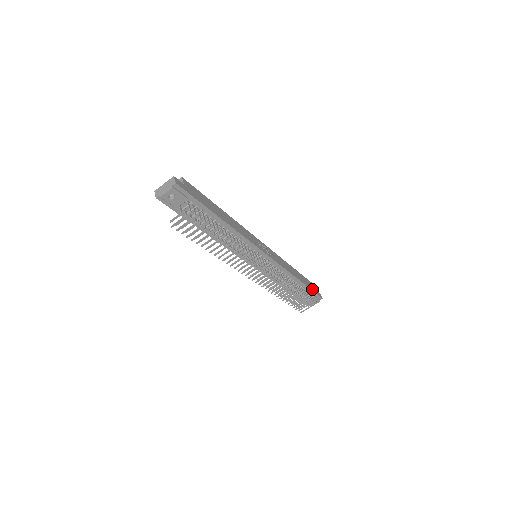
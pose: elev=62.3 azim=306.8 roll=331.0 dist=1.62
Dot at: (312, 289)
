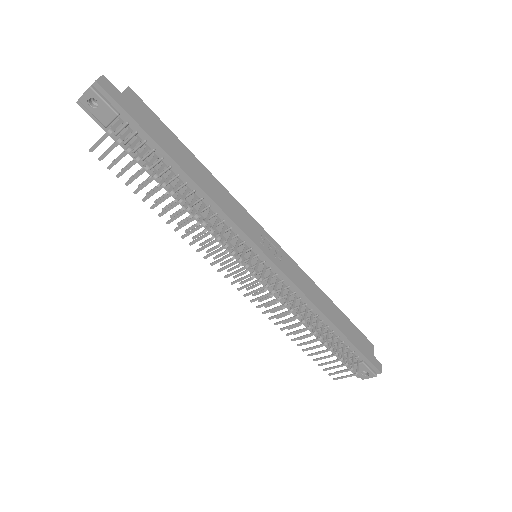
Dot at: (361, 349)
